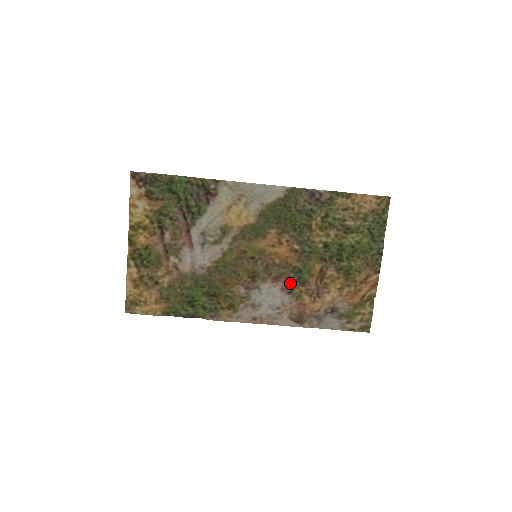
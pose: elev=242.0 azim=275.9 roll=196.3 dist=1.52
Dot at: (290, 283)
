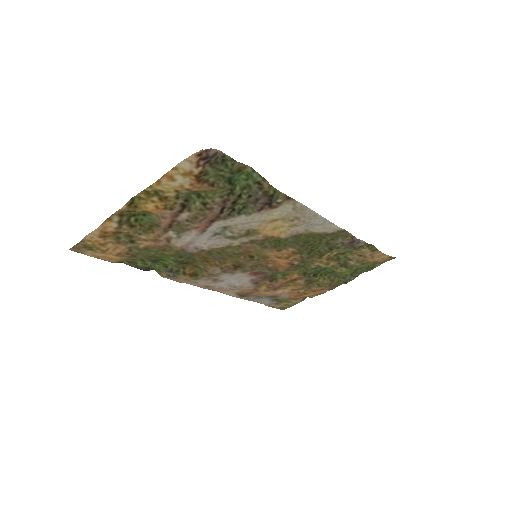
Dot at: (263, 279)
